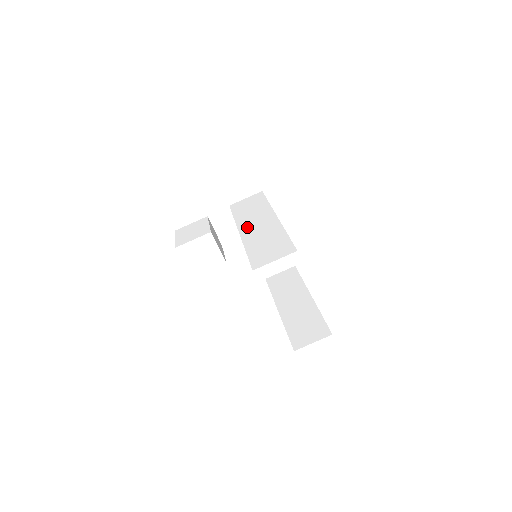
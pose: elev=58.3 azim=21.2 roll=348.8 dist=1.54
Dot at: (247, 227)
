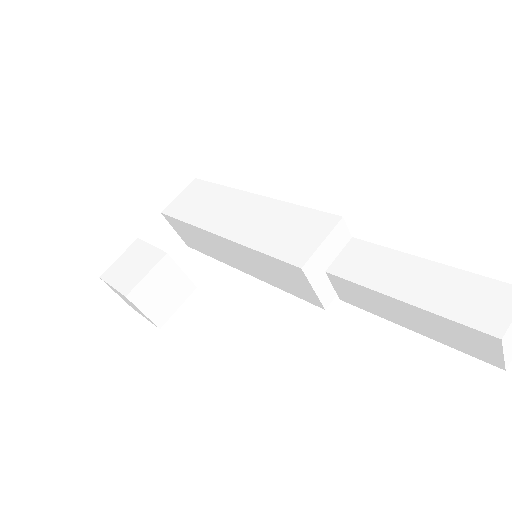
Dot at: (223, 224)
